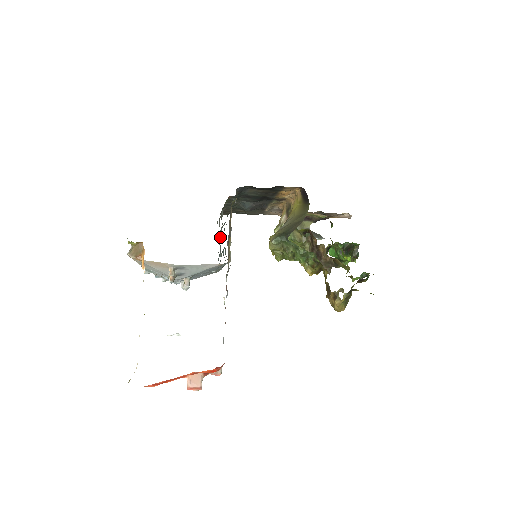
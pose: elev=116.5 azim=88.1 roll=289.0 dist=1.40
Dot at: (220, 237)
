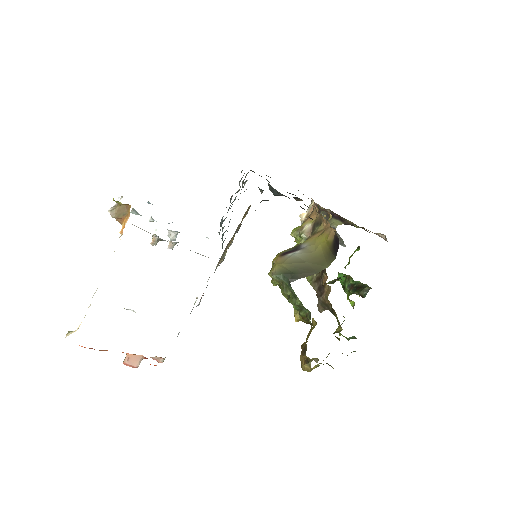
Dot at: (233, 201)
